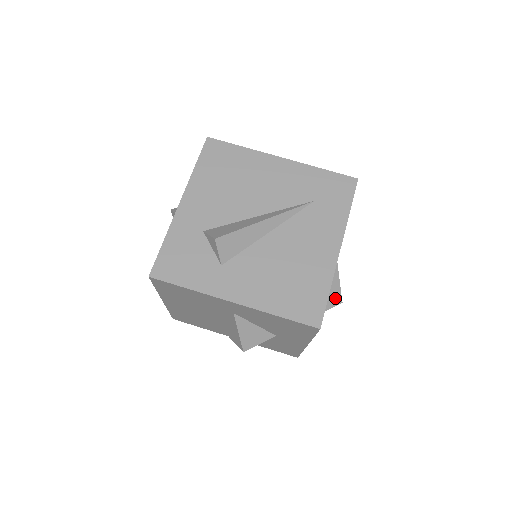
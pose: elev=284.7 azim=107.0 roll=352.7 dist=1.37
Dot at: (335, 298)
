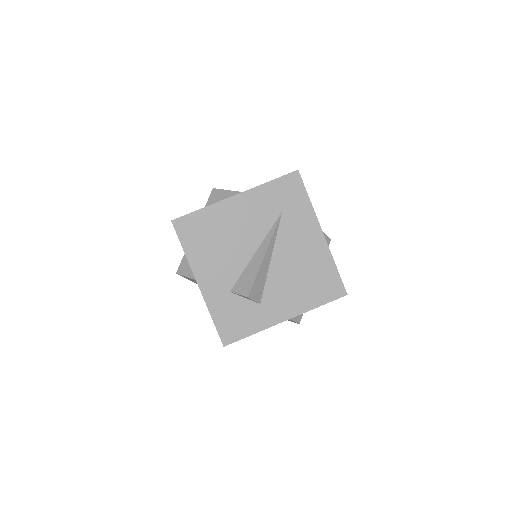
Dot at: occluded
